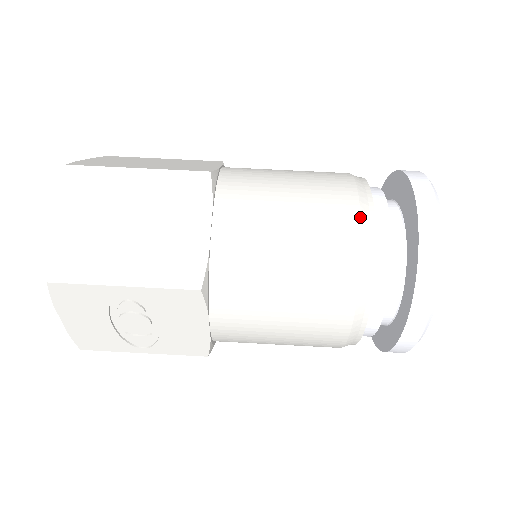
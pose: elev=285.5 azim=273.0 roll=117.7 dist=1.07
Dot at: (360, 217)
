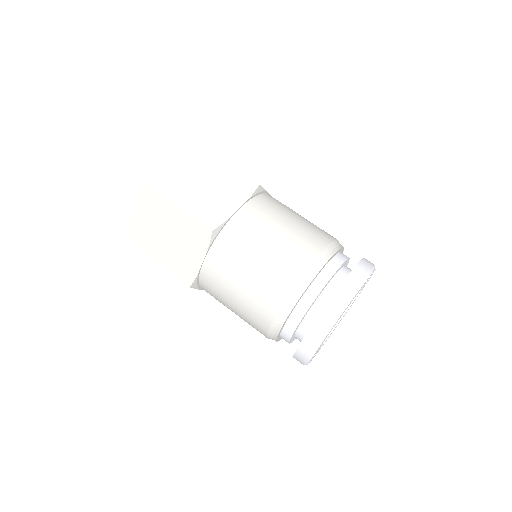
Dot at: (282, 305)
